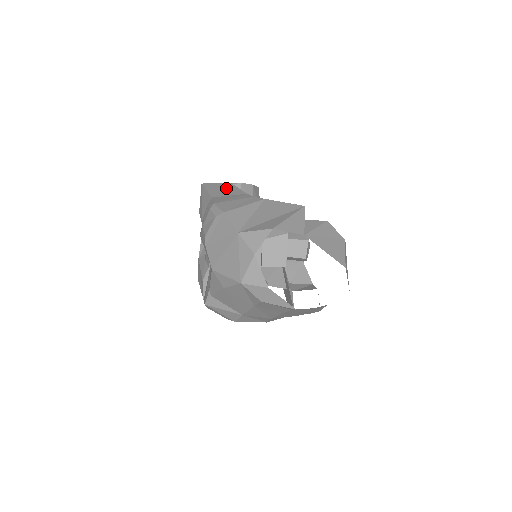
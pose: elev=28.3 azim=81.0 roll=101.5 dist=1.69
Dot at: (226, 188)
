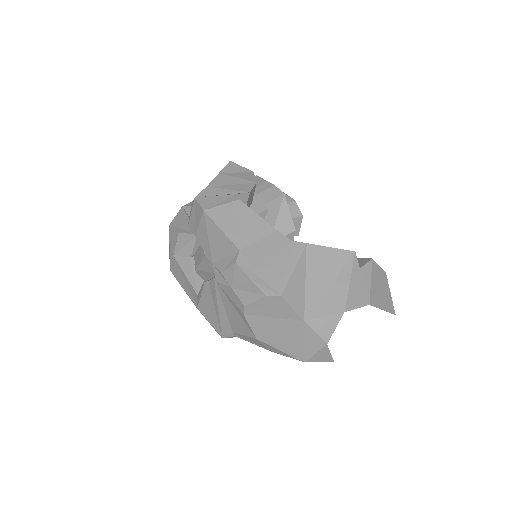
Dot at: (243, 218)
